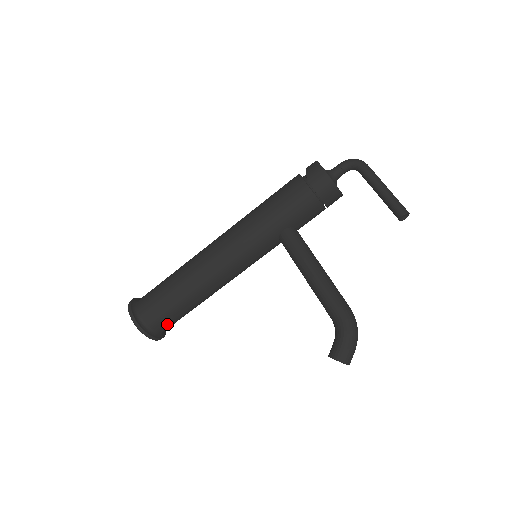
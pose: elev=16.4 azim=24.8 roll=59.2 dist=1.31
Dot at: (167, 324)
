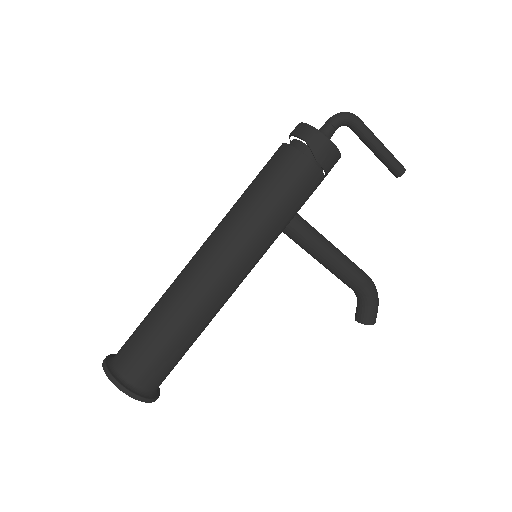
Dot at: occluded
